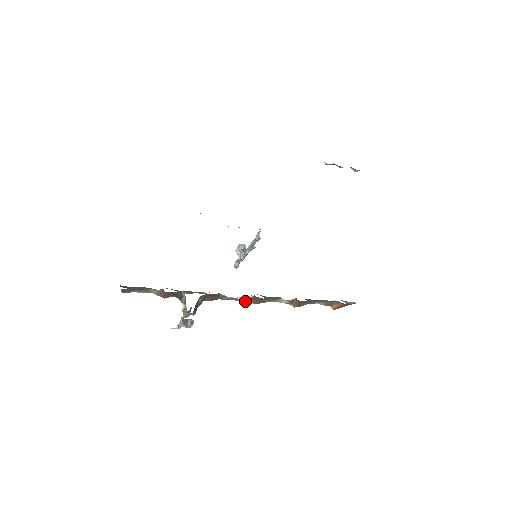
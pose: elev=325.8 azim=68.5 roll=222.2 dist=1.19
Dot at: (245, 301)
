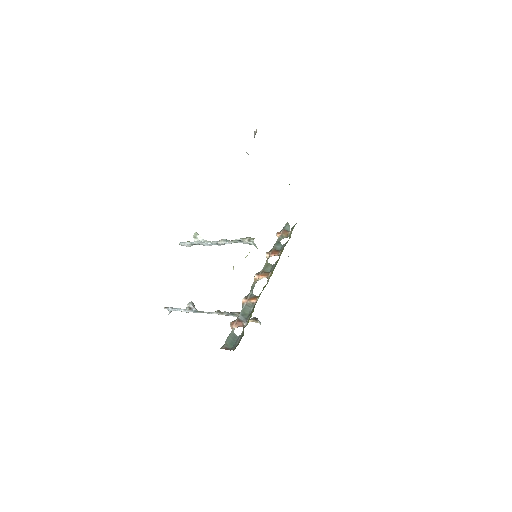
Dot at: occluded
